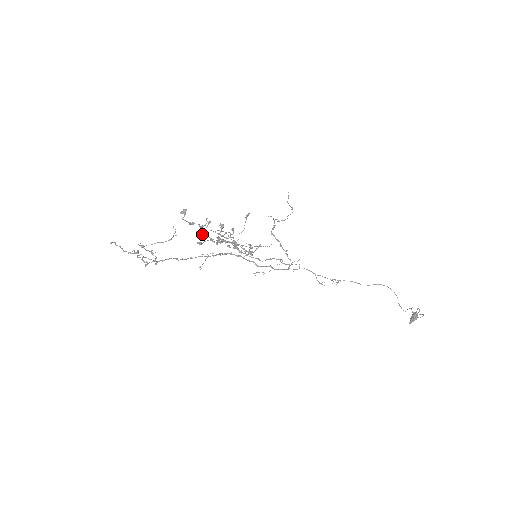
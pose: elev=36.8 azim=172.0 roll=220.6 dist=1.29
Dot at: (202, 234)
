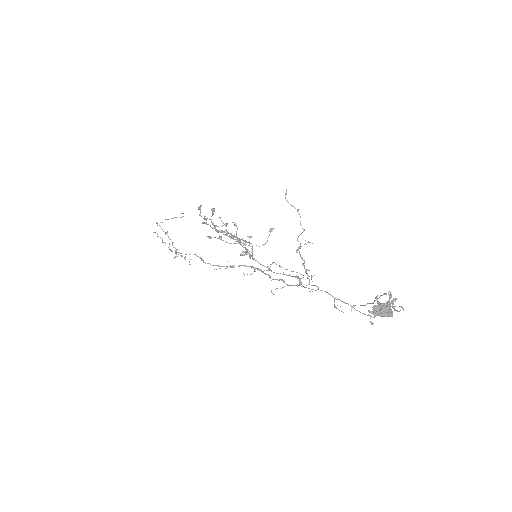
Dot at: (204, 222)
